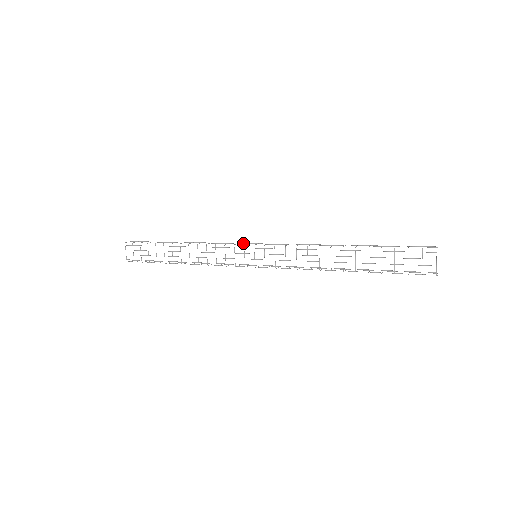
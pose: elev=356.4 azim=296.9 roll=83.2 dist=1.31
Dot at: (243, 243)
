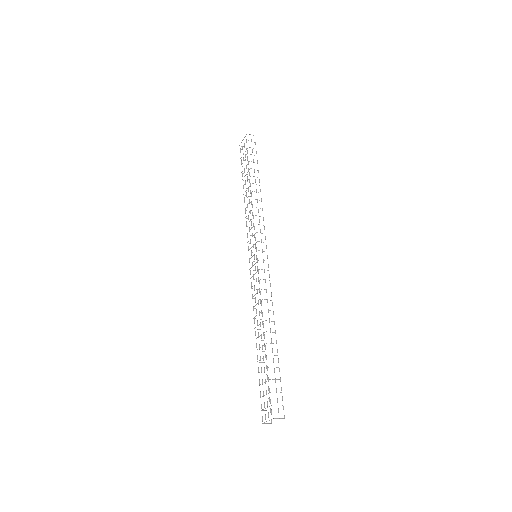
Dot at: (265, 238)
